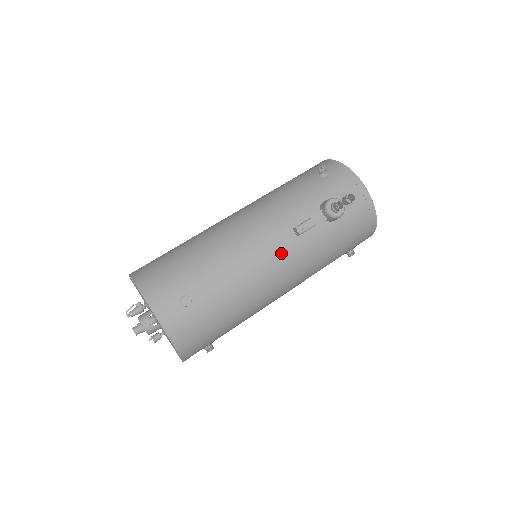
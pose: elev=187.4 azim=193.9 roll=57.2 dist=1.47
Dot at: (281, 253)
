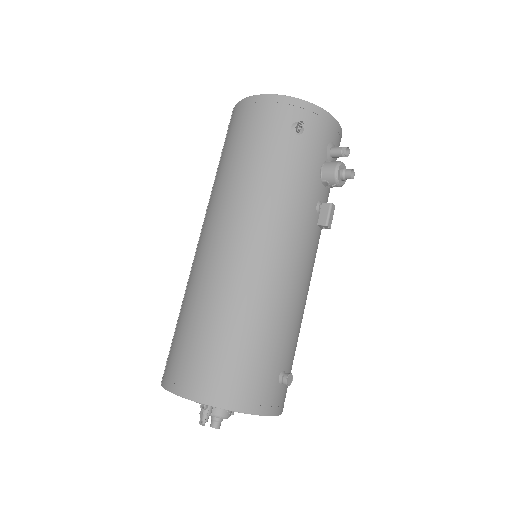
Dot at: (313, 254)
